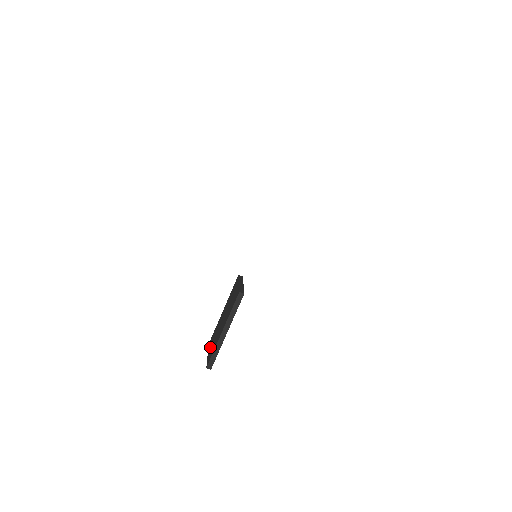
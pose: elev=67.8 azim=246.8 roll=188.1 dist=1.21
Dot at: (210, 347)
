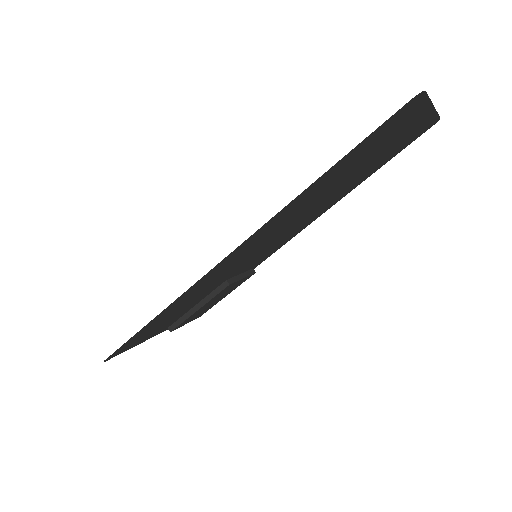
Dot at: occluded
